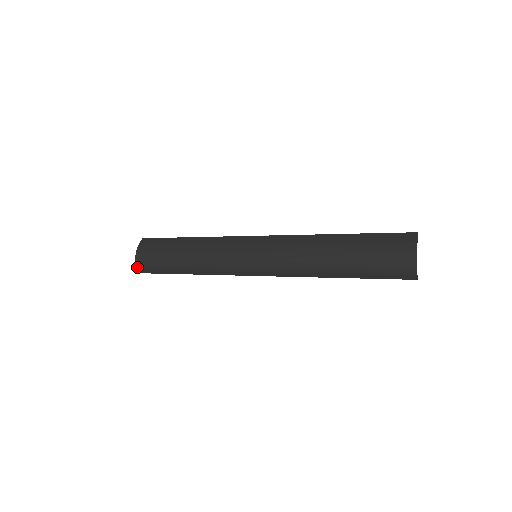
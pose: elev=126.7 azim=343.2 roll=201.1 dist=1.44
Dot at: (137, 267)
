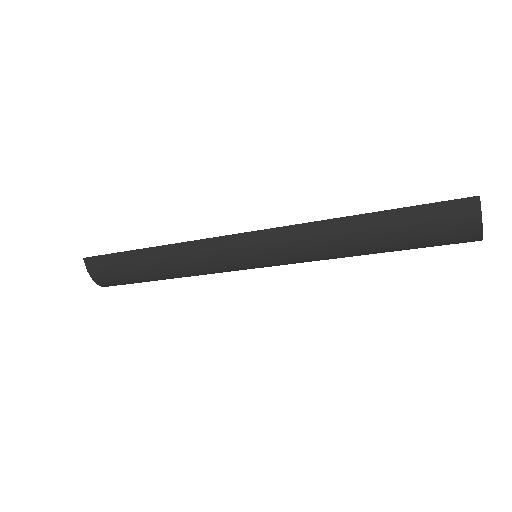
Dot at: occluded
